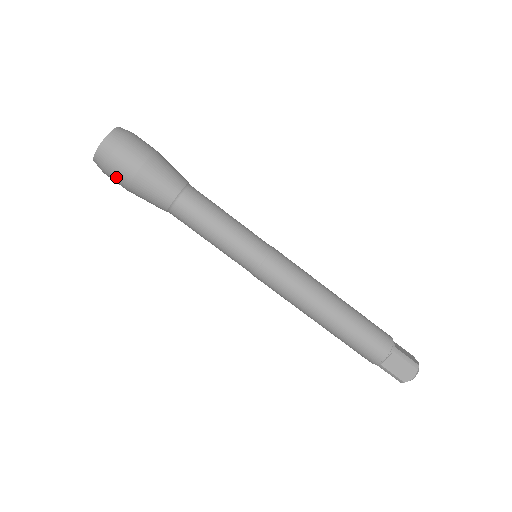
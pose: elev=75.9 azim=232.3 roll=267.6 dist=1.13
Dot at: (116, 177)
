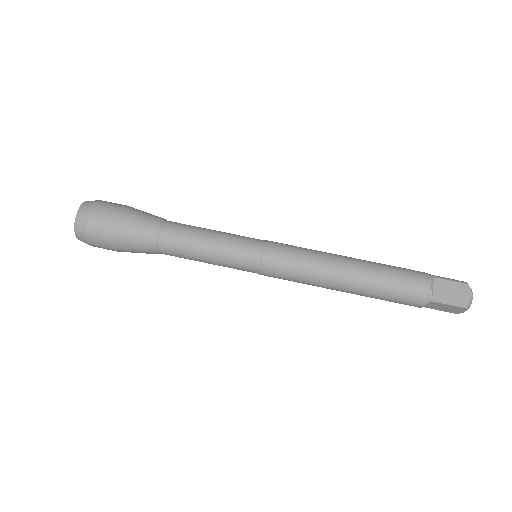
Dot at: (99, 232)
